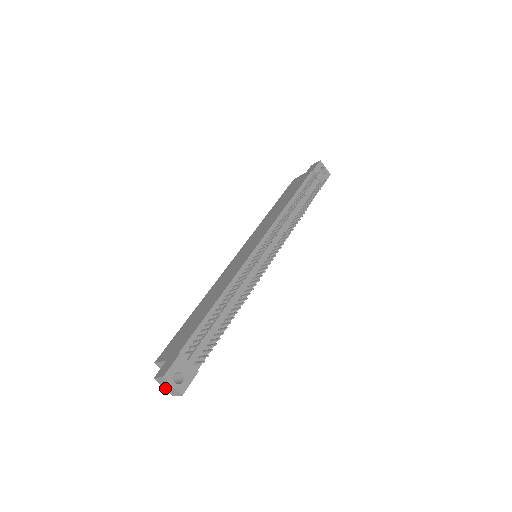
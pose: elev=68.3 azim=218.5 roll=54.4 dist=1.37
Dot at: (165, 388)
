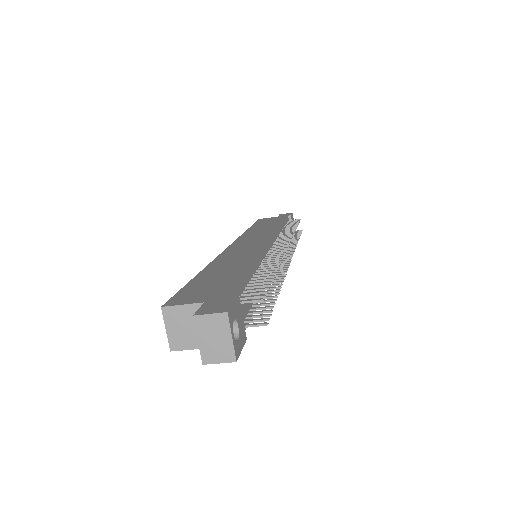
Dot at: (201, 343)
